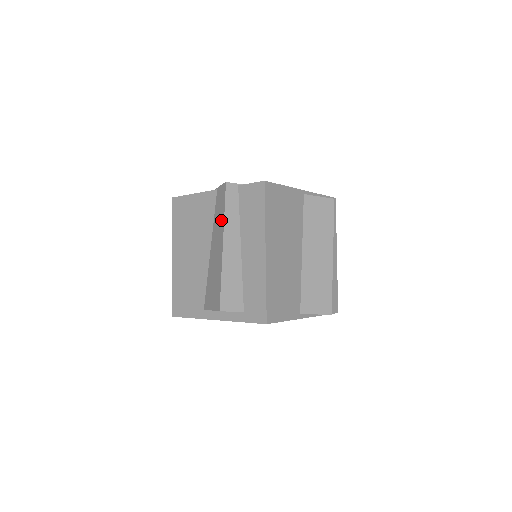
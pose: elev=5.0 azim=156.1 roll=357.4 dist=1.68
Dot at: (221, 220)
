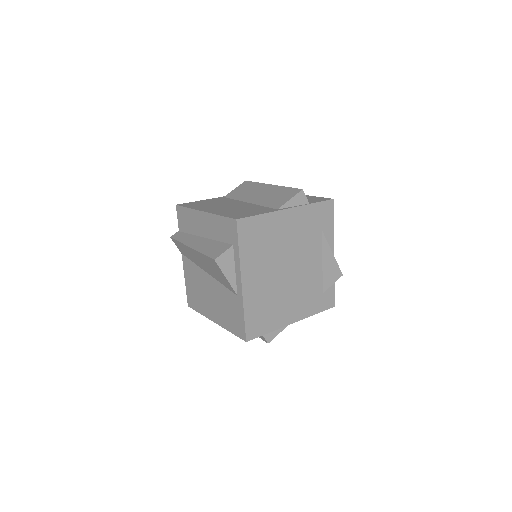
Dot at: (184, 248)
